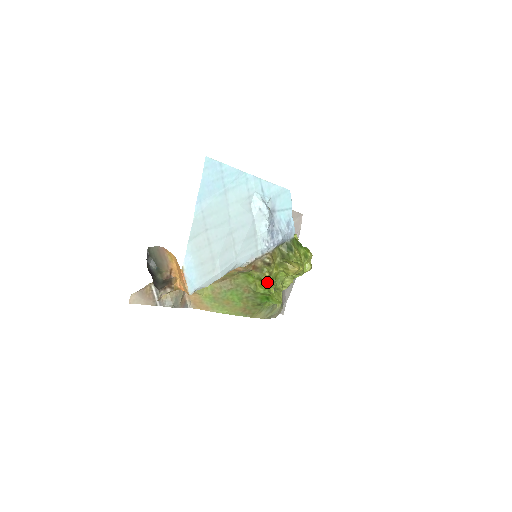
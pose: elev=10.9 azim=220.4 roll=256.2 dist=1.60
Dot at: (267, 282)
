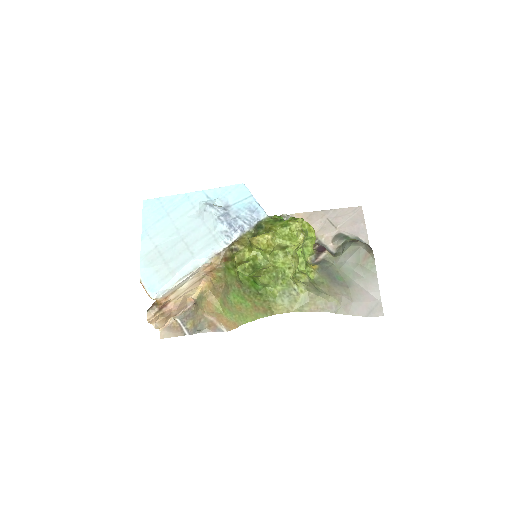
Dot at: (236, 264)
